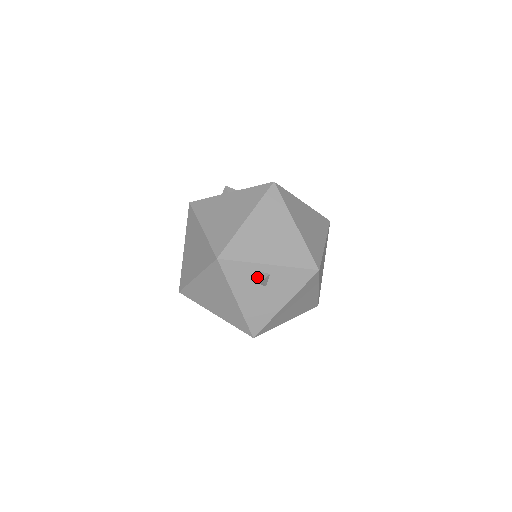
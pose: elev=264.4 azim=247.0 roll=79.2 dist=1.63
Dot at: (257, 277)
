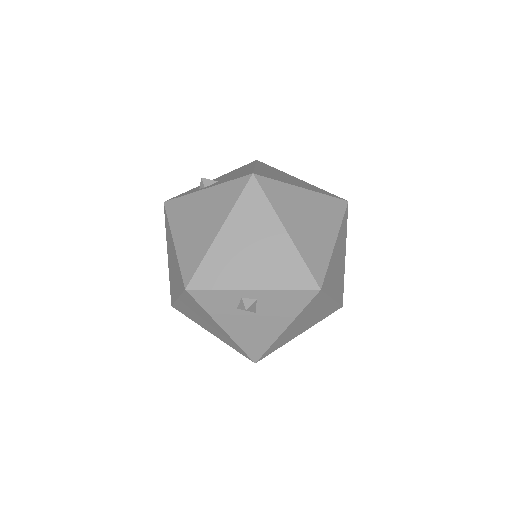
Dot at: (240, 305)
